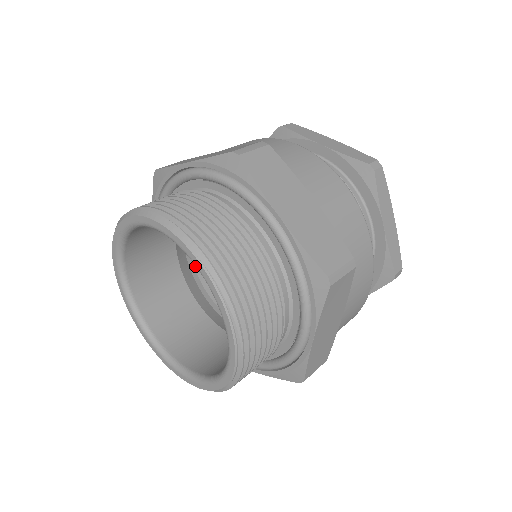
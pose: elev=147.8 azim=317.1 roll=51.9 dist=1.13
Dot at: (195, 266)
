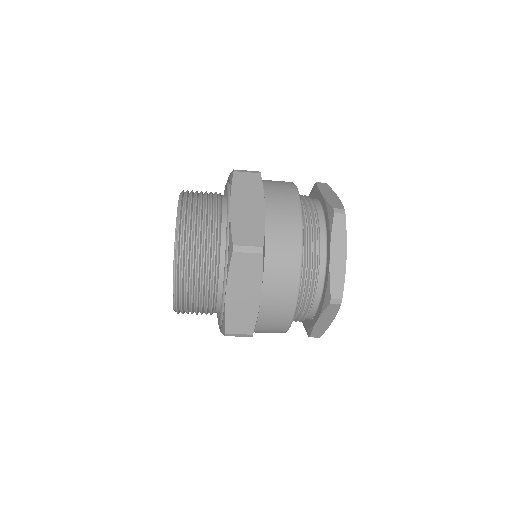
Dot at: occluded
